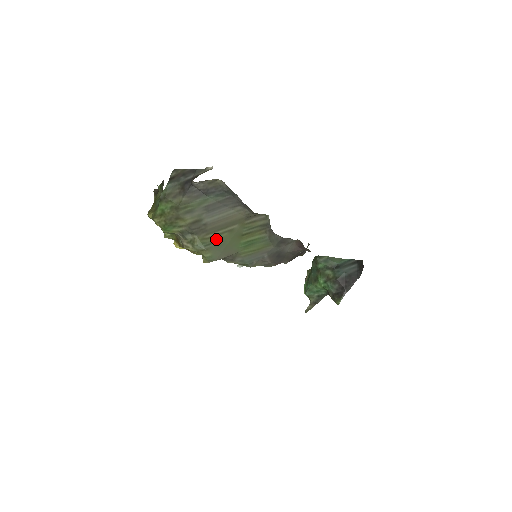
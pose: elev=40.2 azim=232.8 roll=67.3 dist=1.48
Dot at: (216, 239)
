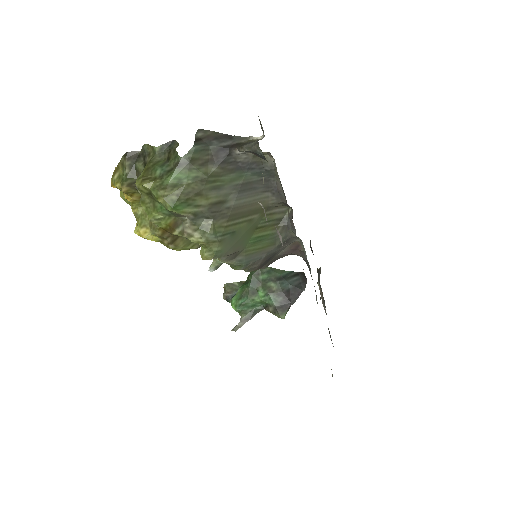
Dot at: (233, 229)
